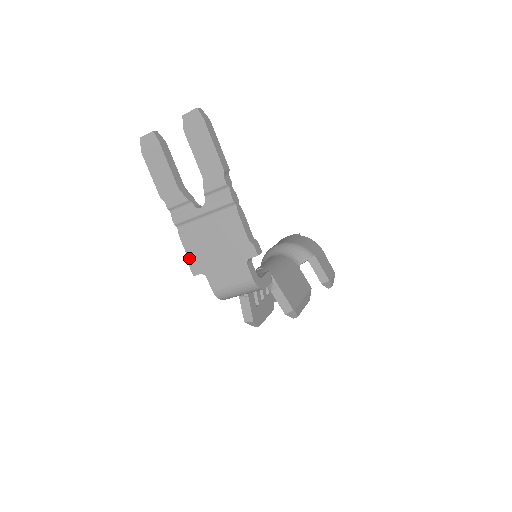
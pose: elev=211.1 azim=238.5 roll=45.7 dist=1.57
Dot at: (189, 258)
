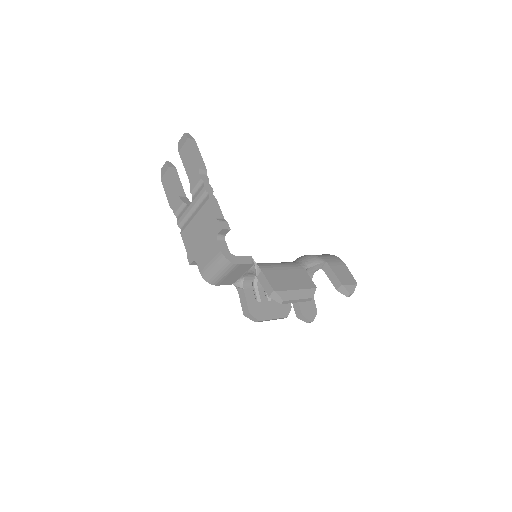
Dot at: (186, 250)
